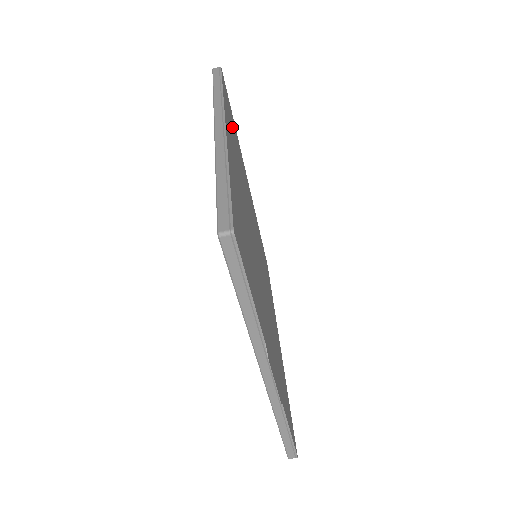
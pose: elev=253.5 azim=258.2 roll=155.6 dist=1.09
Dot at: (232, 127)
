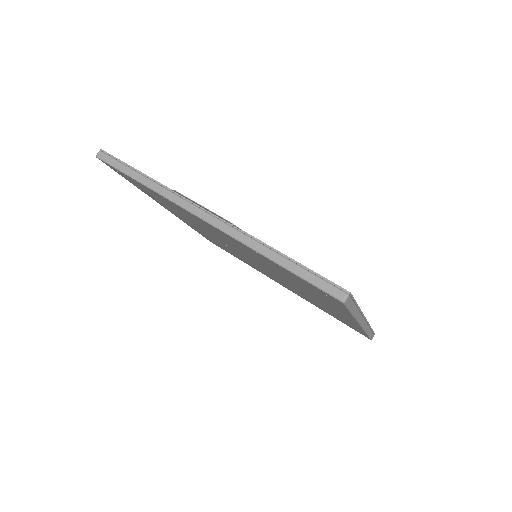
Dot at: occluded
